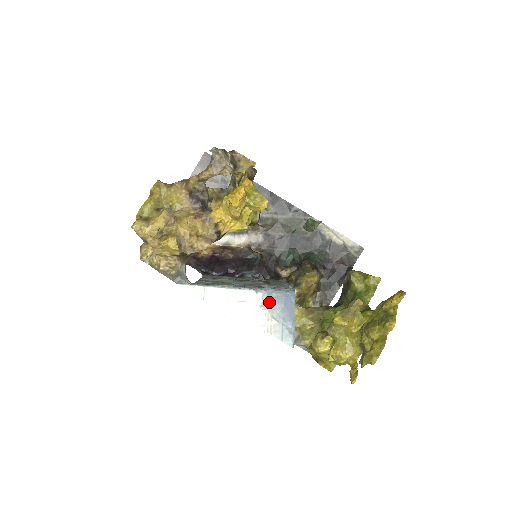
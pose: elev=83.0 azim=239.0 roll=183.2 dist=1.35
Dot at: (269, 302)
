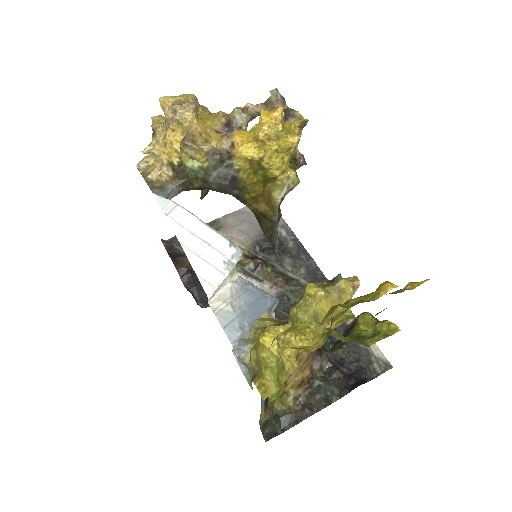
Dot at: (238, 289)
